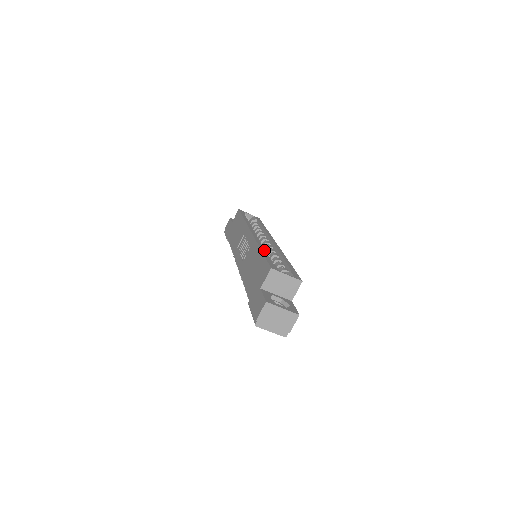
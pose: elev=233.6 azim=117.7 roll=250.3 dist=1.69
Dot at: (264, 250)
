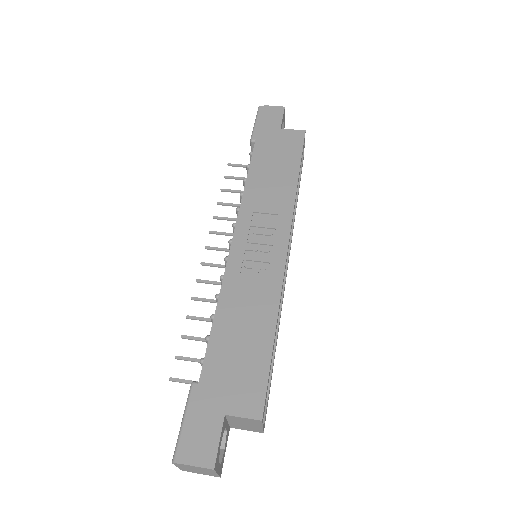
Dot at: occluded
